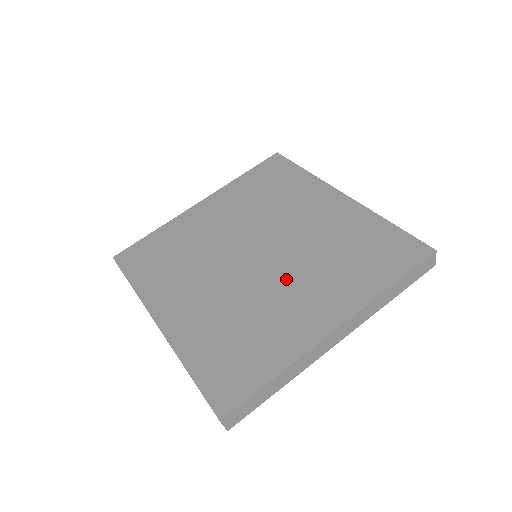
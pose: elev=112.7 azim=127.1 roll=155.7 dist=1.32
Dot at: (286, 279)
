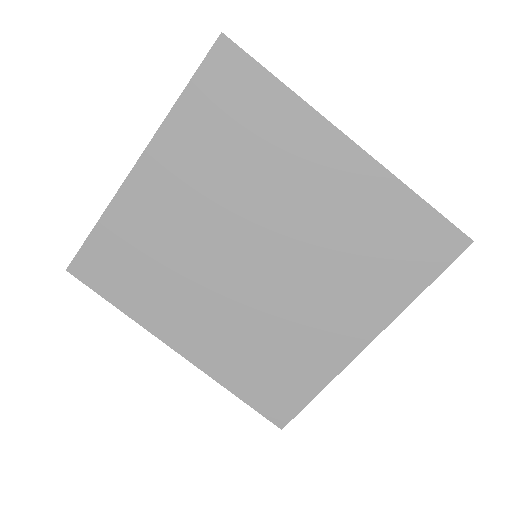
Dot at: (304, 291)
